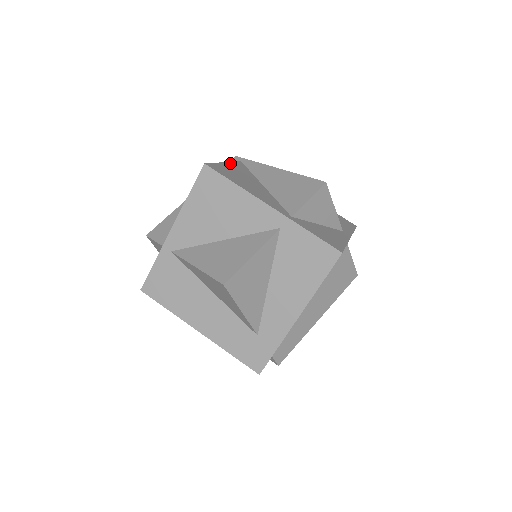
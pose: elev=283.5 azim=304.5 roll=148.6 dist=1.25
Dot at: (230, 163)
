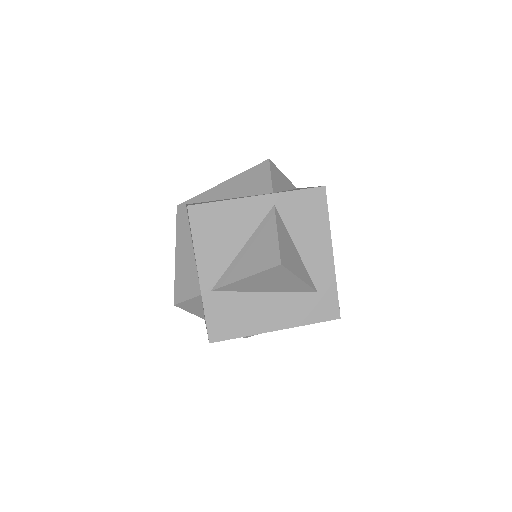
Dot at: (188, 204)
